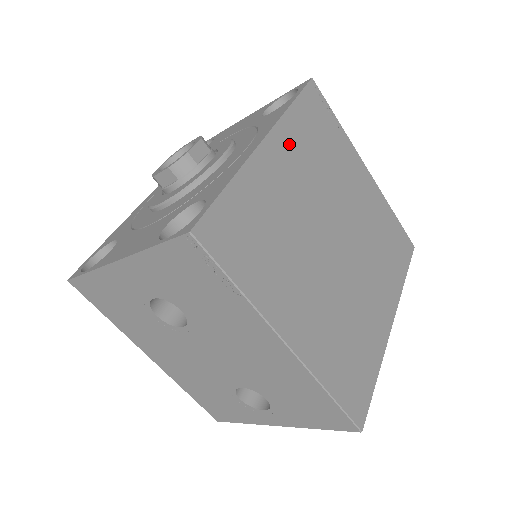
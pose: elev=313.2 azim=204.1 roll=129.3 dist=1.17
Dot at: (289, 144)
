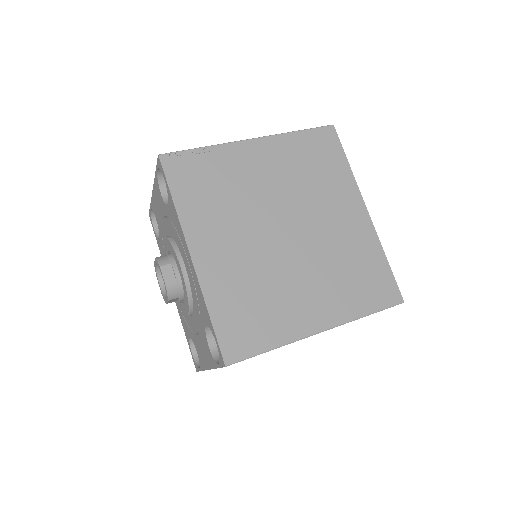
Dot at: (202, 230)
